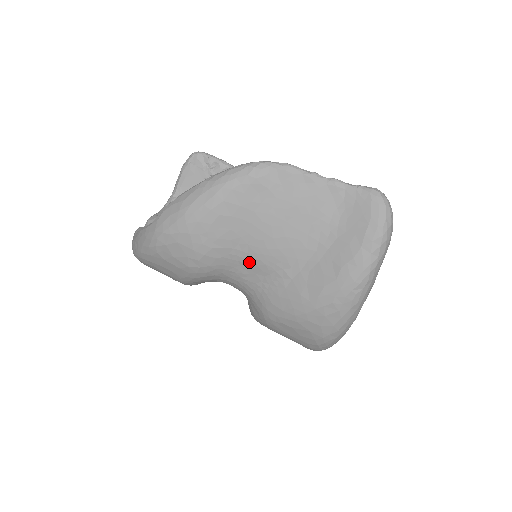
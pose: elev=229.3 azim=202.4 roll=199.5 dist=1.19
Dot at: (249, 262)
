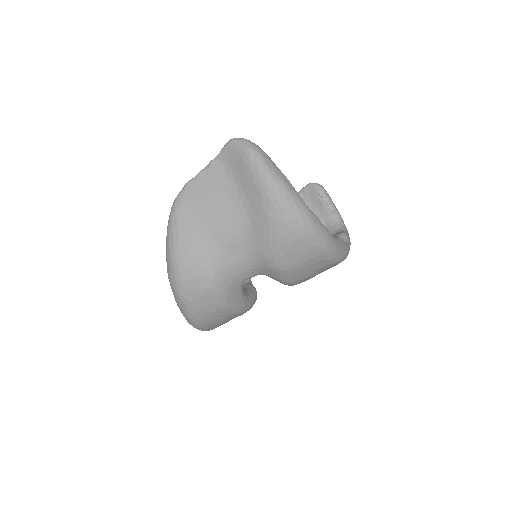
Dot at: (227, 247)
